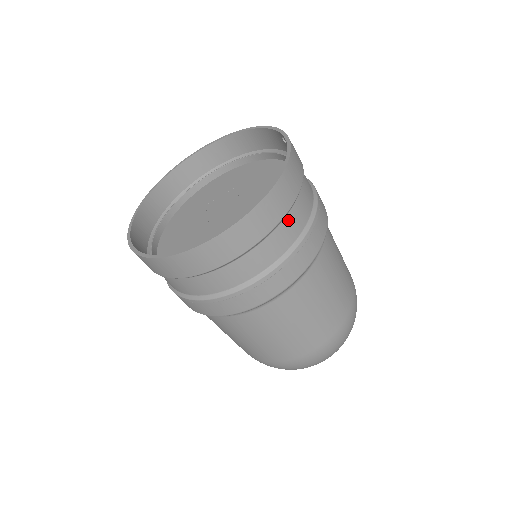
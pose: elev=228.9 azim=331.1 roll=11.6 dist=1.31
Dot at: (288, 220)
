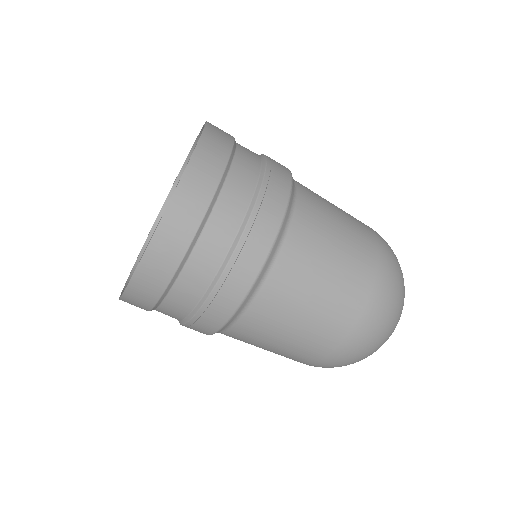
Dot at: (235, 170)
